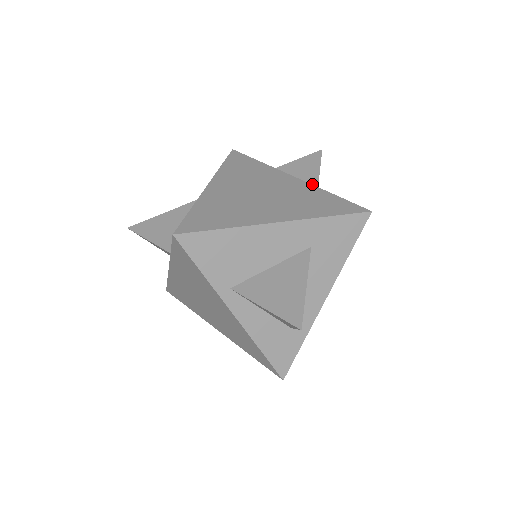
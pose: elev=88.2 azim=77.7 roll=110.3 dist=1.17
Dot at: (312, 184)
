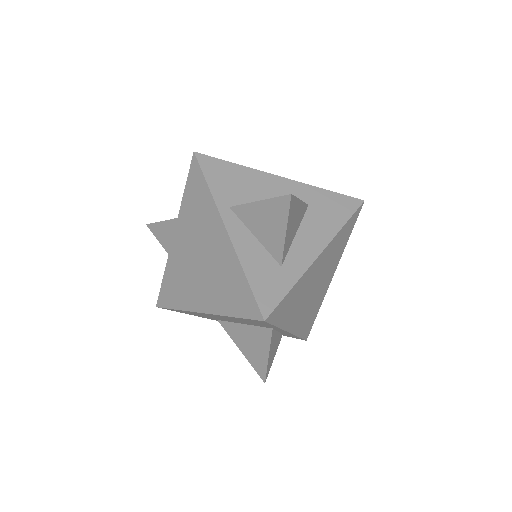
Dot at: occluded
